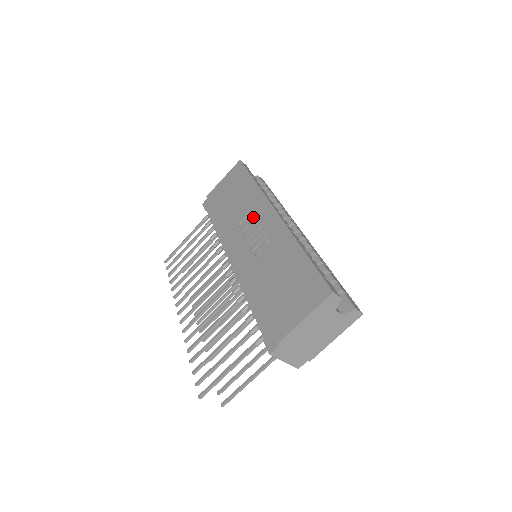
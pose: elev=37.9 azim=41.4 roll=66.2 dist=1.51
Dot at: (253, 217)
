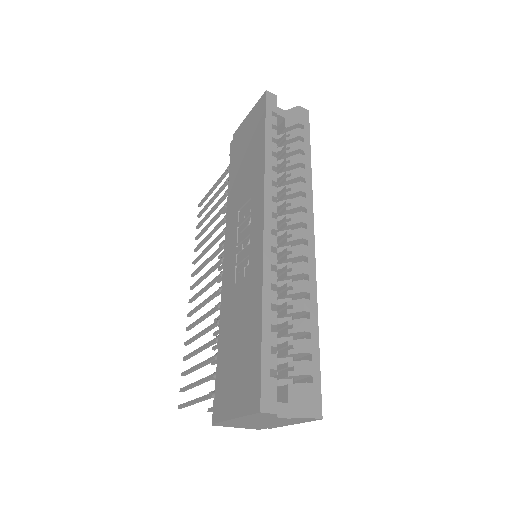
Dot at: (248, 211)
